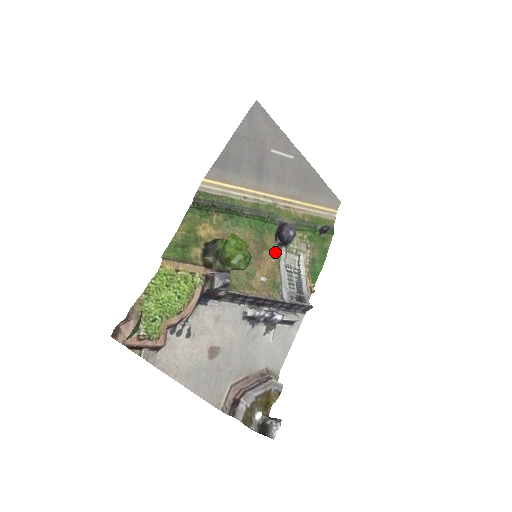
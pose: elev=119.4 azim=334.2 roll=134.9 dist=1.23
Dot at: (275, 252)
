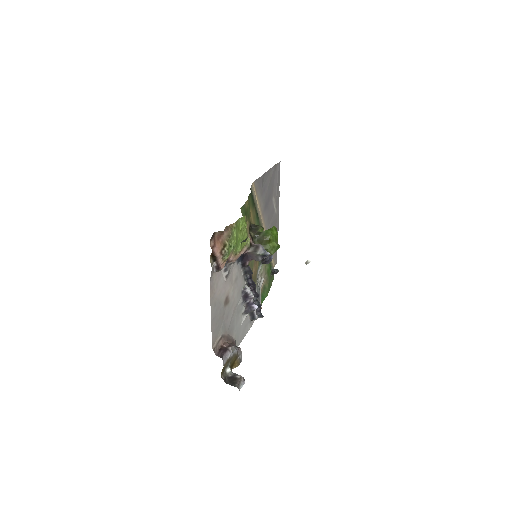
Dot at: (259, 263)
